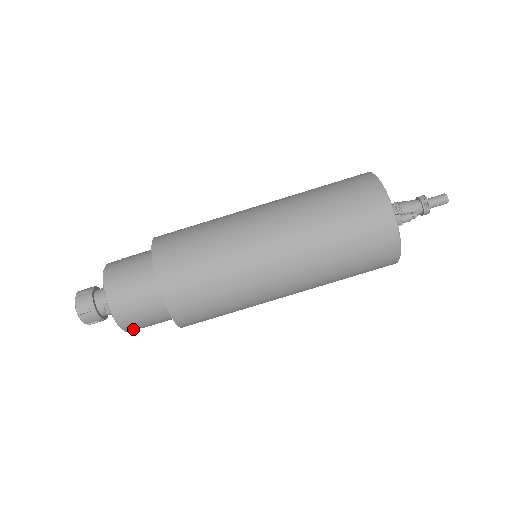
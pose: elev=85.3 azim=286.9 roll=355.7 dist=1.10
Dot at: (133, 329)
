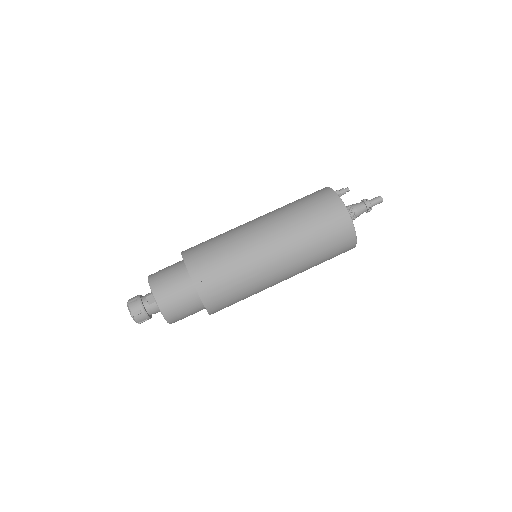
Dot at: (164, 305)
